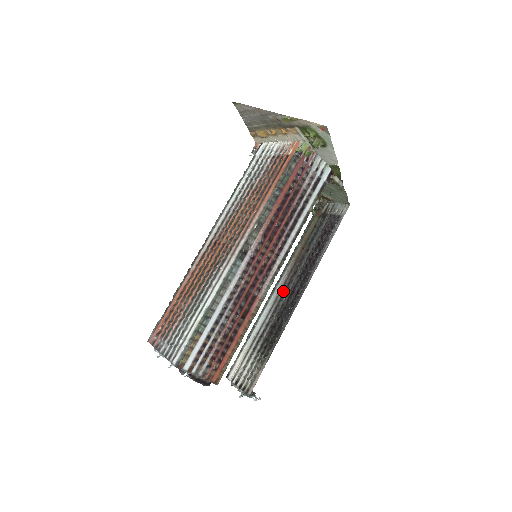
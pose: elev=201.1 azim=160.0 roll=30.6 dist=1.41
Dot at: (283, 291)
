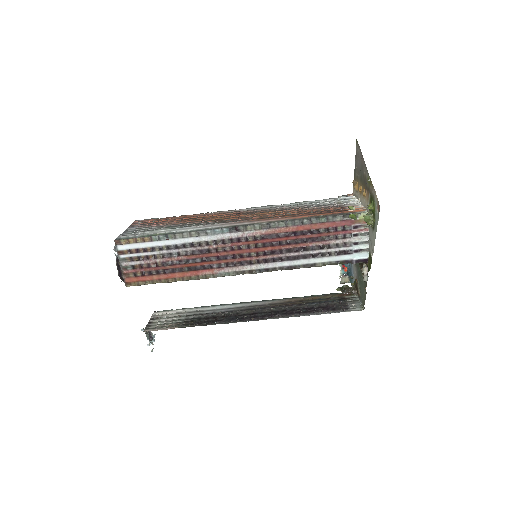
Dot at: (252, 308)
